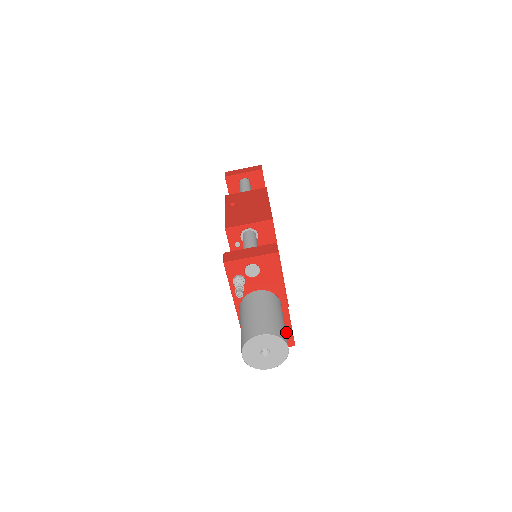
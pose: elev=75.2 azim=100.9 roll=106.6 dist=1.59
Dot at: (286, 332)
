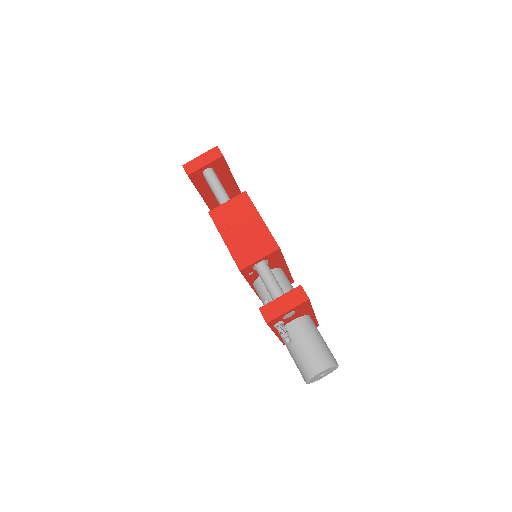
Dot at: occluded
